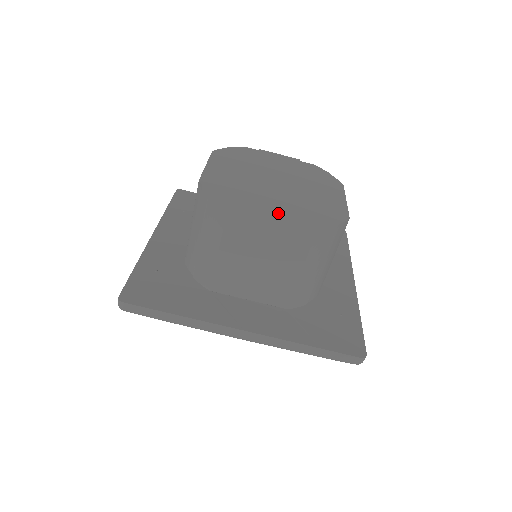
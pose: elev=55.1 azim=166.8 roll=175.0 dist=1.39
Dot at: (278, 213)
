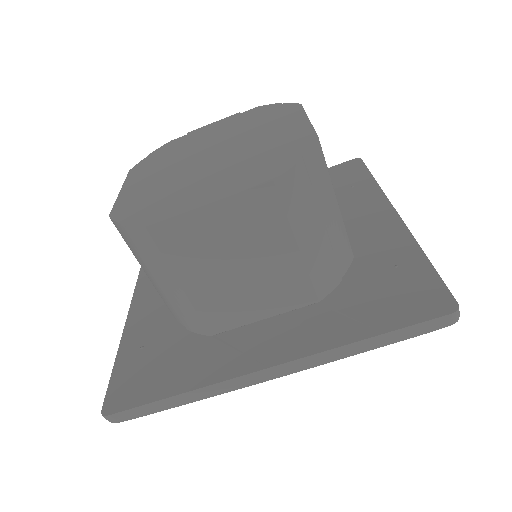
Dot at: (214, 193)
